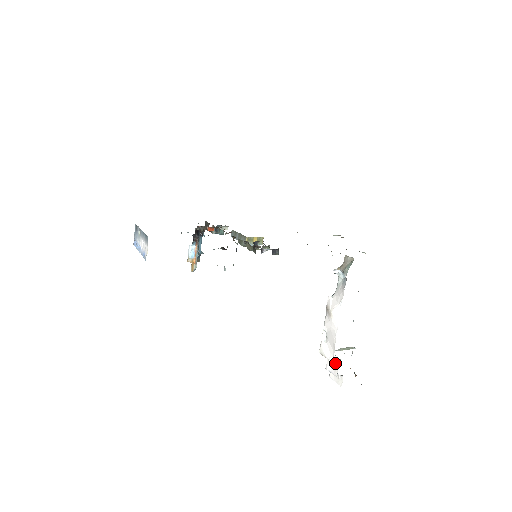
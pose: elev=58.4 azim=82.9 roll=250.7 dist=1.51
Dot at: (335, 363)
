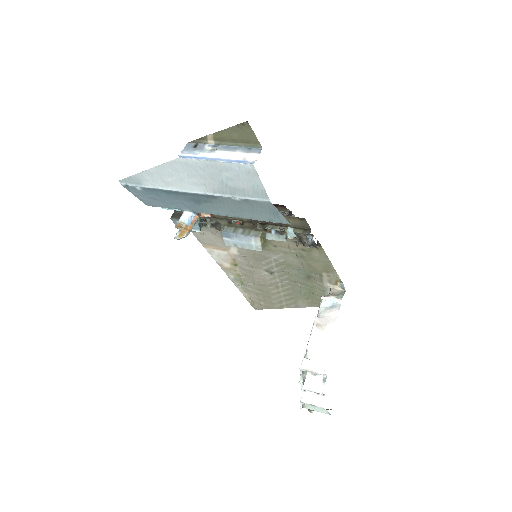
Dot at: (320, 379)
